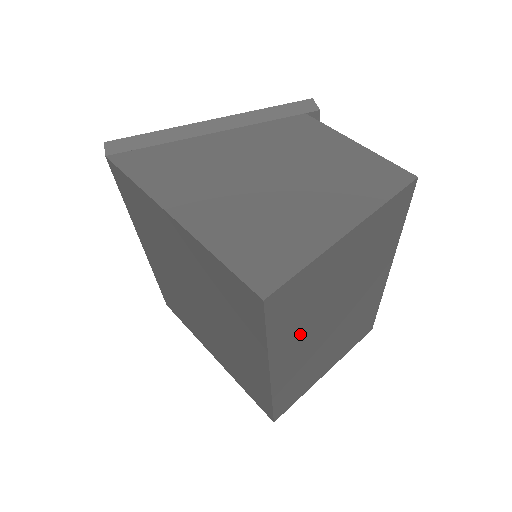
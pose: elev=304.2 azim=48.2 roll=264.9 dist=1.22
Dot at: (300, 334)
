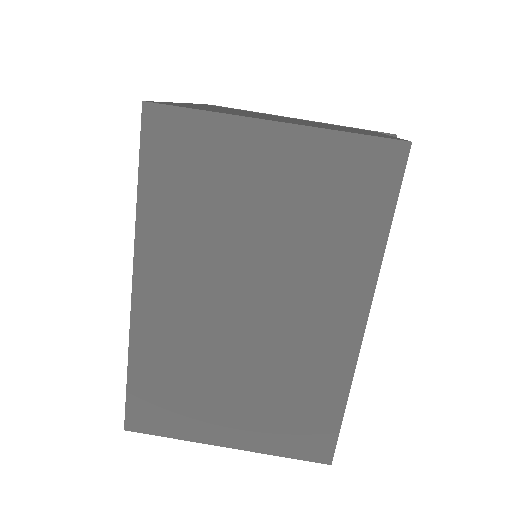
Dot at: (187, 254)
